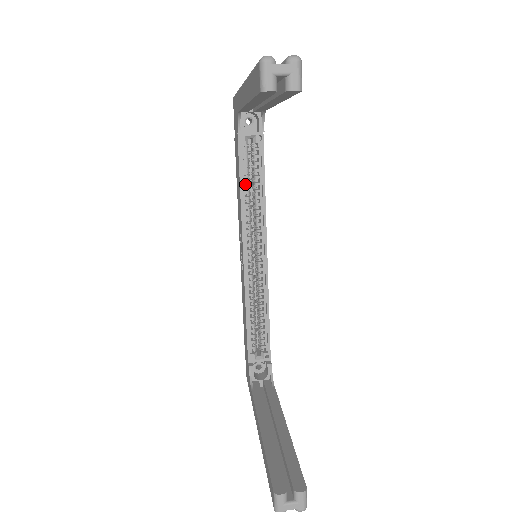
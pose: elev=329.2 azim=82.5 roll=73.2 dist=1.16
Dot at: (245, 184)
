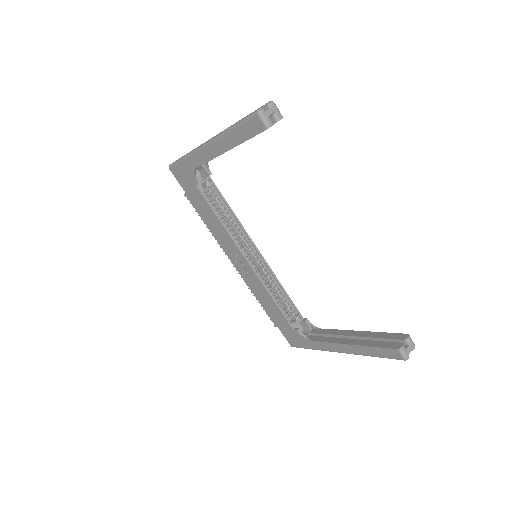
Dot at: (219, 216)
